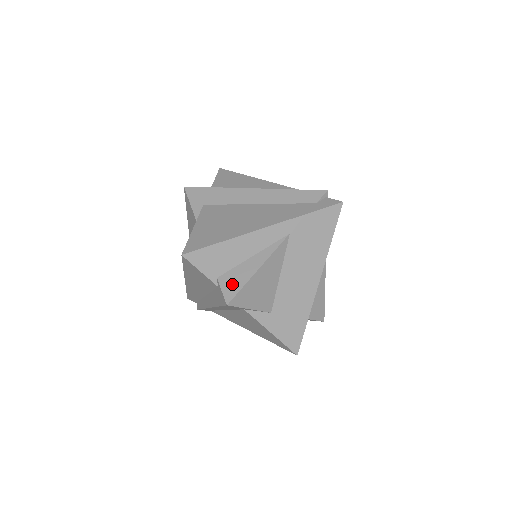
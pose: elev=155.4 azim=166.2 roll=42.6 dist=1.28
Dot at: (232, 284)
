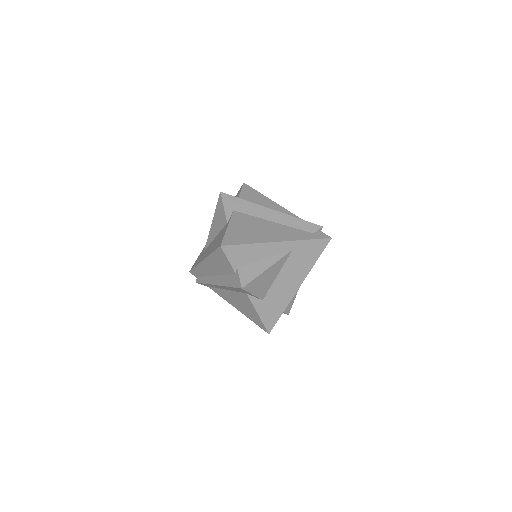
Dot at: (247, 275)
